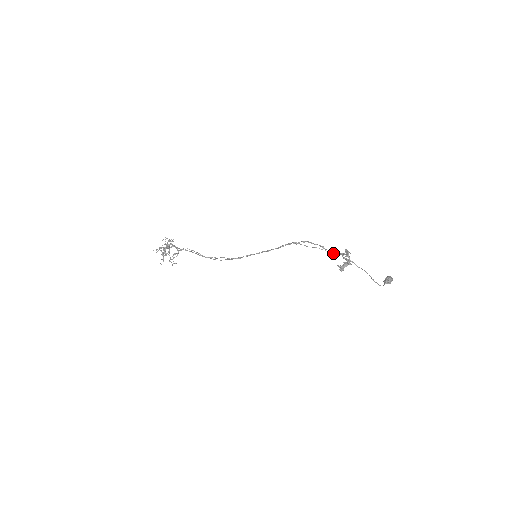
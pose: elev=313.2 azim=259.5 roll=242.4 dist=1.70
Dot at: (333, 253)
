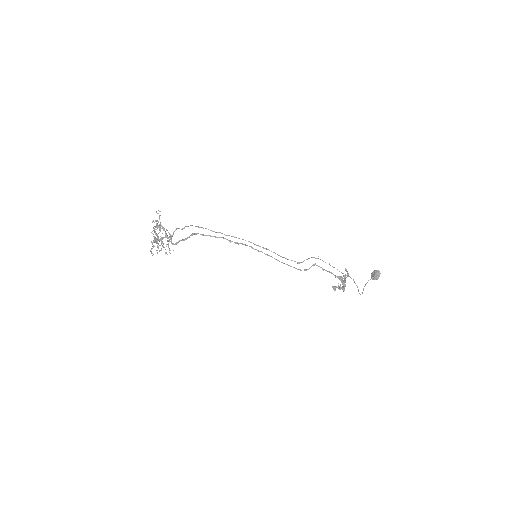
Dot at: (333, 267)
